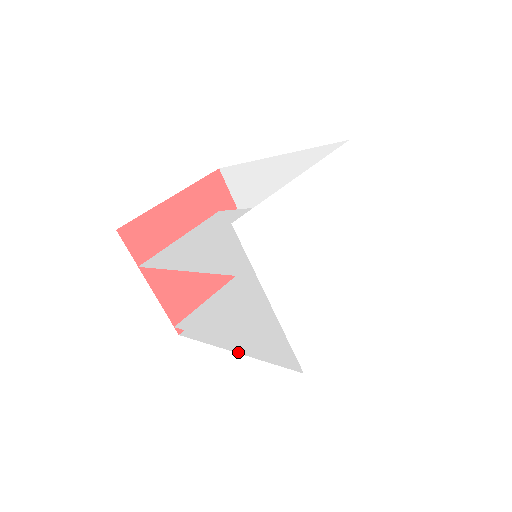
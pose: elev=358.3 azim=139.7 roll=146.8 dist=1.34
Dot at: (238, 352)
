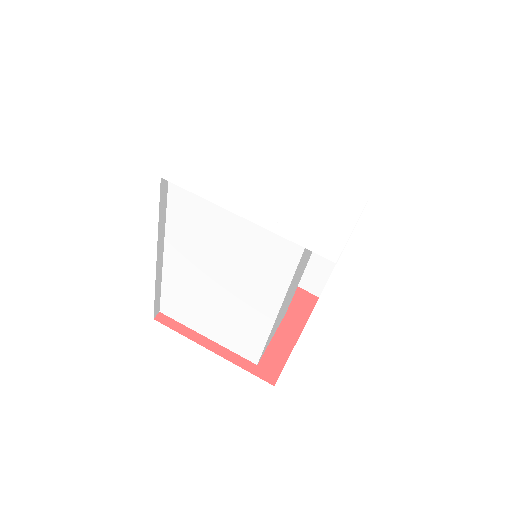
Dot at: (158, 252)
